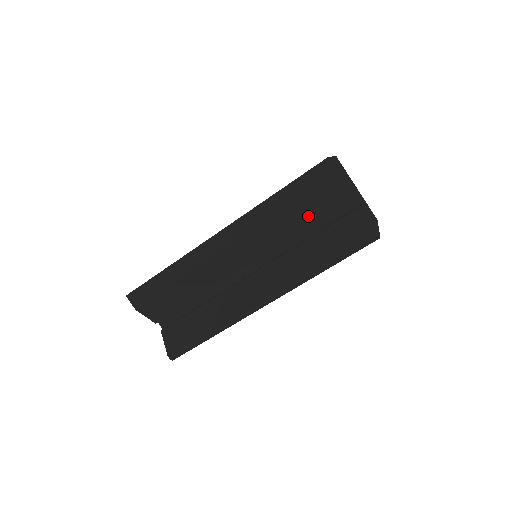
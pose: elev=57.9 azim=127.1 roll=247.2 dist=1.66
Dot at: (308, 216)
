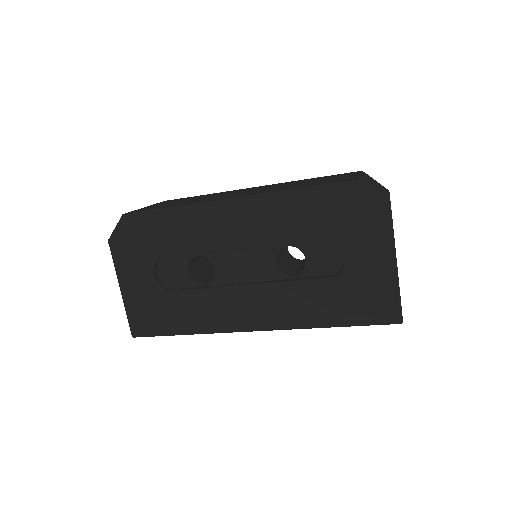
Dot at: occluded
